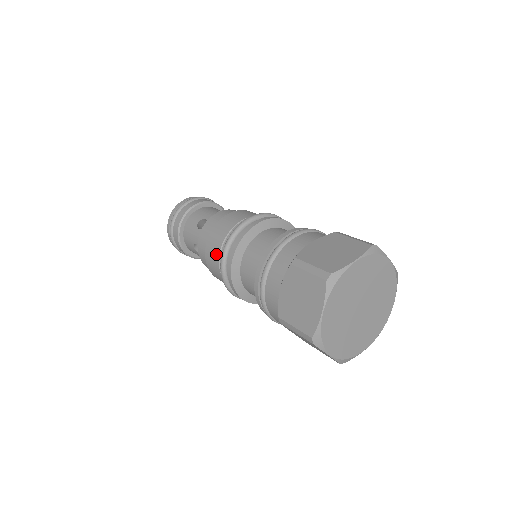
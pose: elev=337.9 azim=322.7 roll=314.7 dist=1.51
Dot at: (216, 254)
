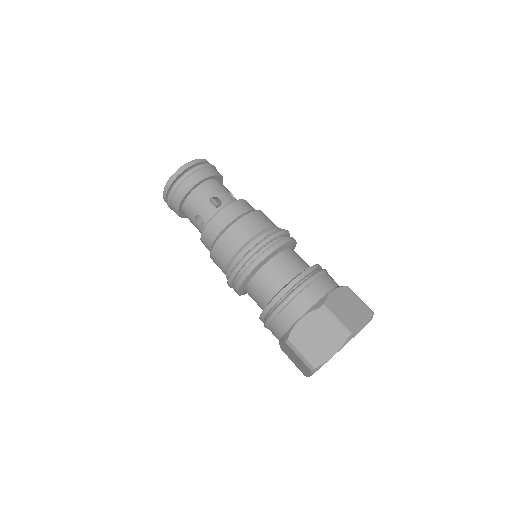
Dot at: (222, 271)
